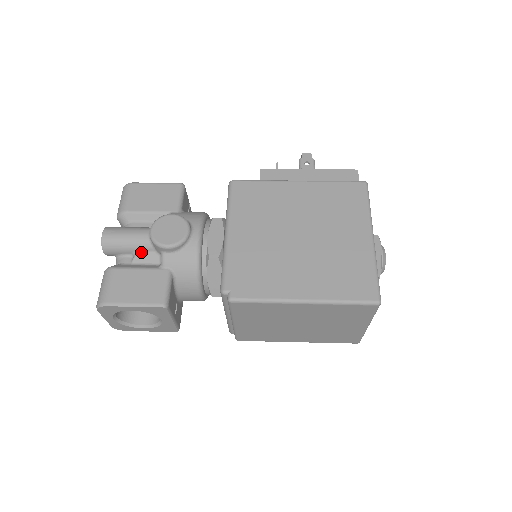
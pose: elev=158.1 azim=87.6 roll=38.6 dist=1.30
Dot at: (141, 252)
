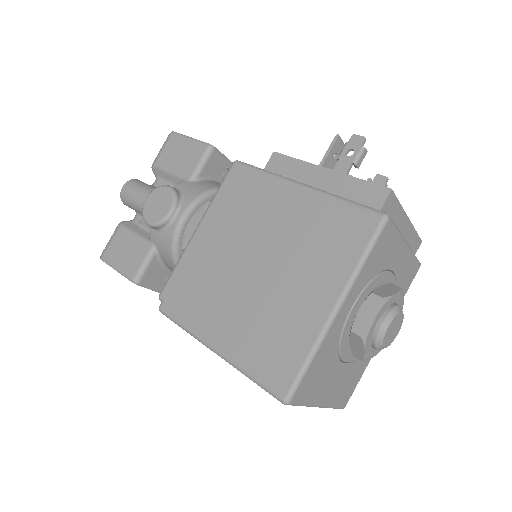
Dot at: occluded
